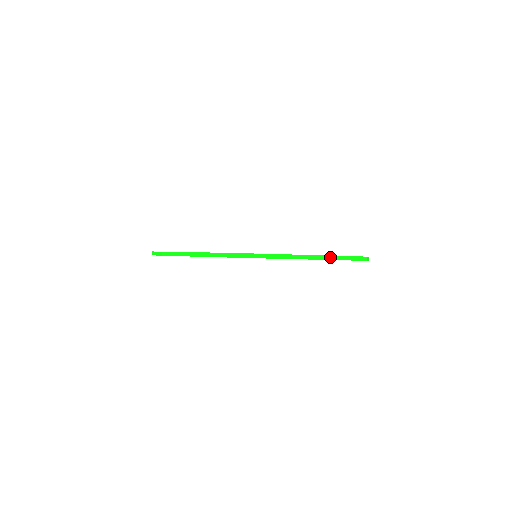
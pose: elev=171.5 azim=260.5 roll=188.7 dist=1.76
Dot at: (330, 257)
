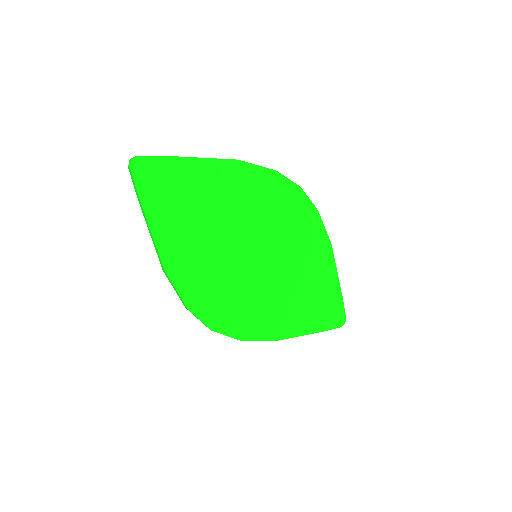
Dot at: (335, 271)
